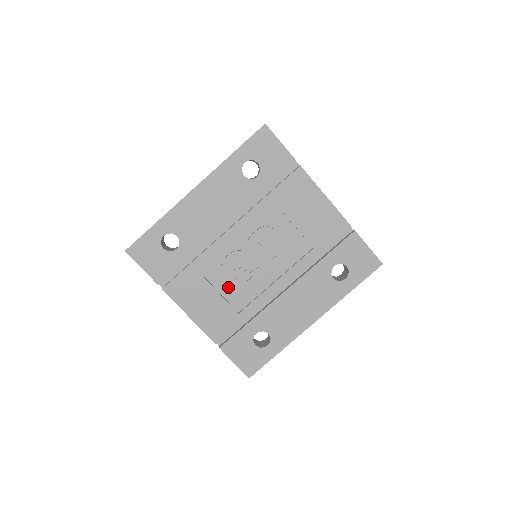
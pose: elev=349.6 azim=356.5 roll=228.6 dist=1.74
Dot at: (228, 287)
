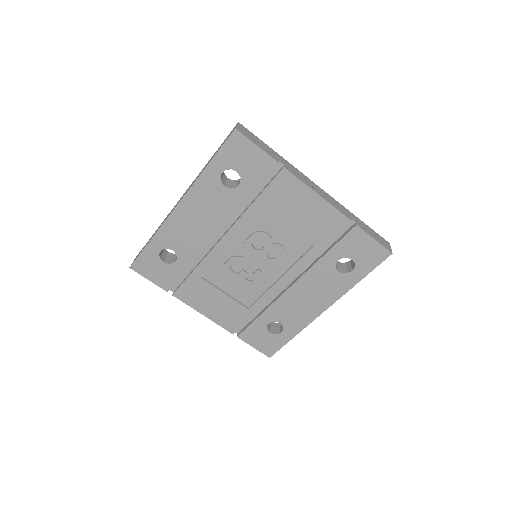
Dot at: (233, 288)
